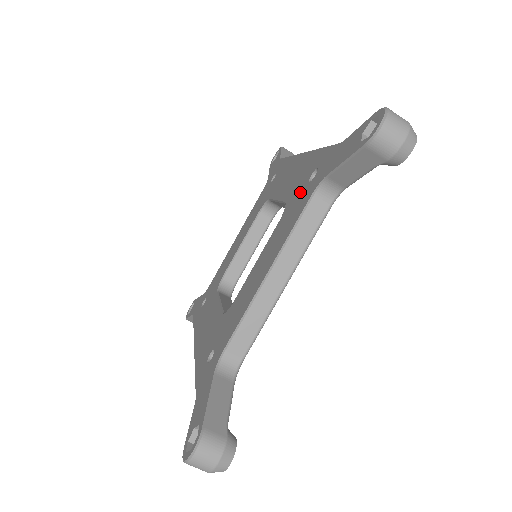
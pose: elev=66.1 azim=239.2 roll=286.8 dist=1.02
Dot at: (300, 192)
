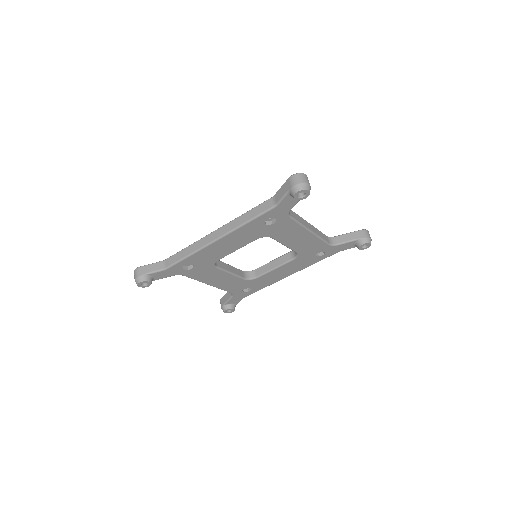
Dot at: occluded
